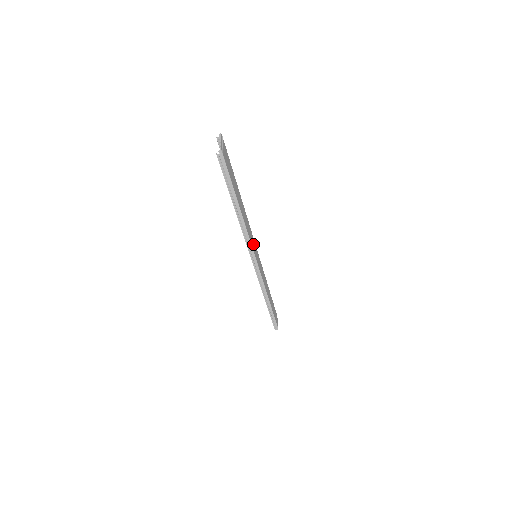
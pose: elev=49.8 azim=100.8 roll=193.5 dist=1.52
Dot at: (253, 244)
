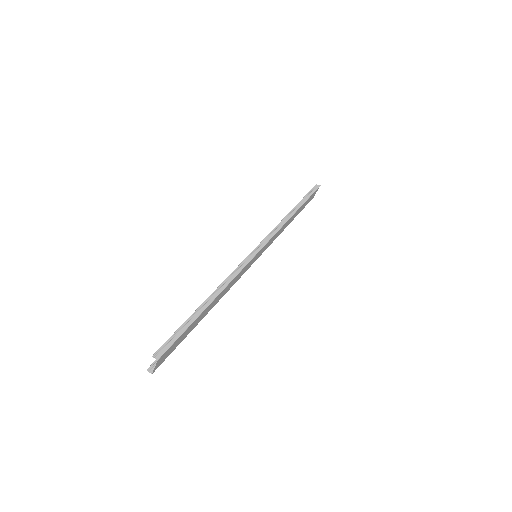
Dot at: (267, 246)
